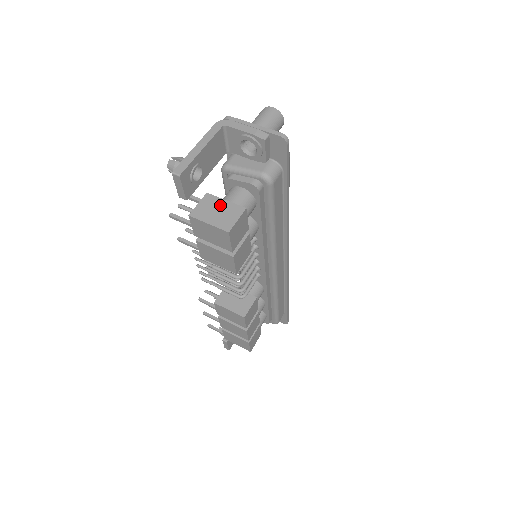
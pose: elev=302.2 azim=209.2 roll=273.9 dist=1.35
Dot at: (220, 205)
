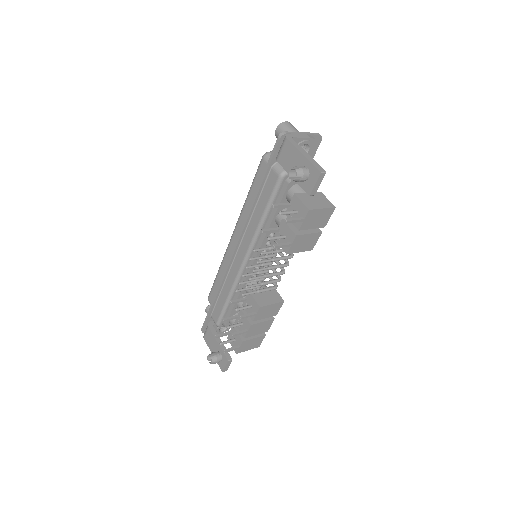
Dot at: (310, 196)
